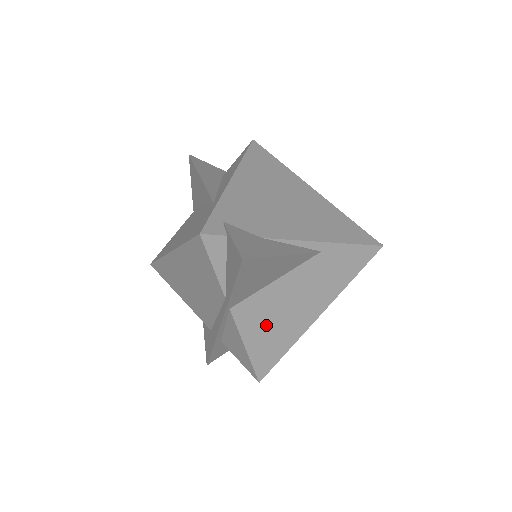
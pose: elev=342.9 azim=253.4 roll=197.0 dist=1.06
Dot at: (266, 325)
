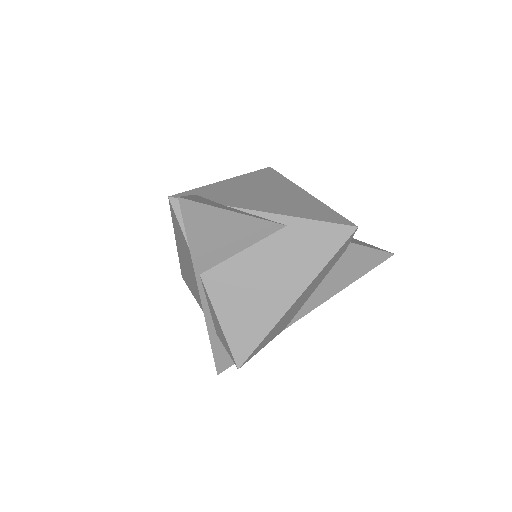
Dot at: (238, 300)
